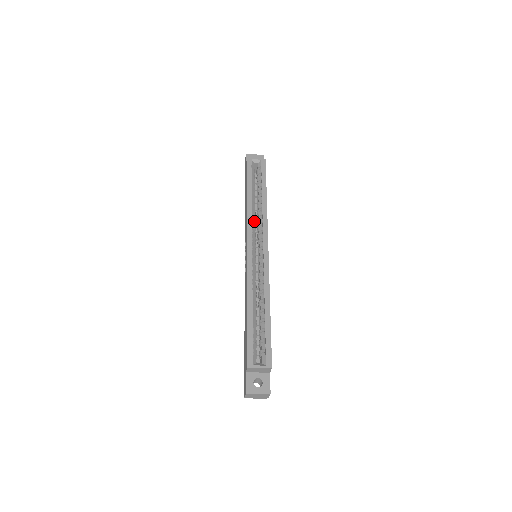
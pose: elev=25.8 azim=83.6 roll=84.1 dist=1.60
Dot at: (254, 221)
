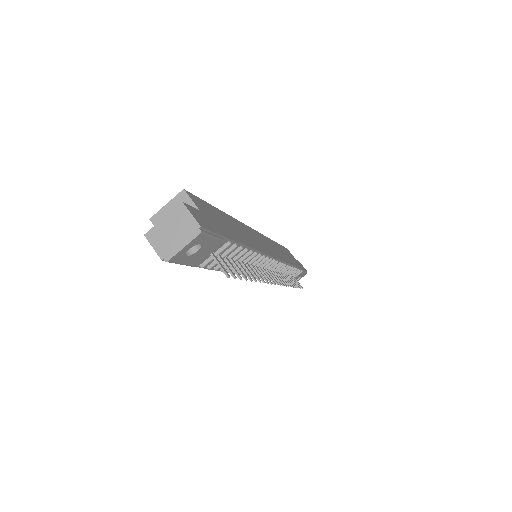
Dot at: occluded
